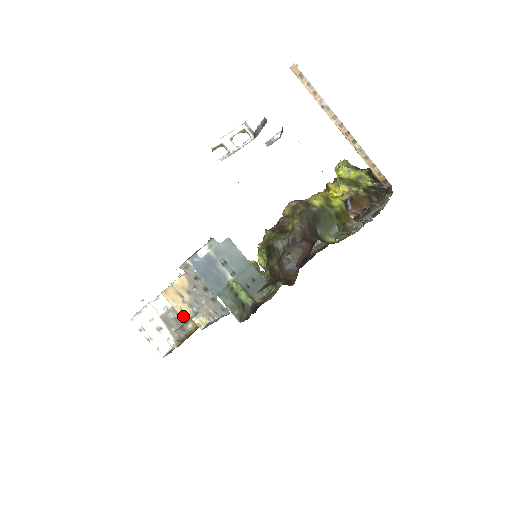
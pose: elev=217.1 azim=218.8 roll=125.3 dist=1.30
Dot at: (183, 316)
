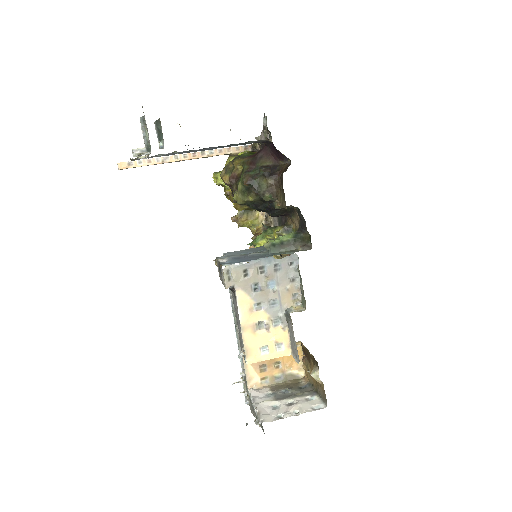
Dot at: (285, 351)
